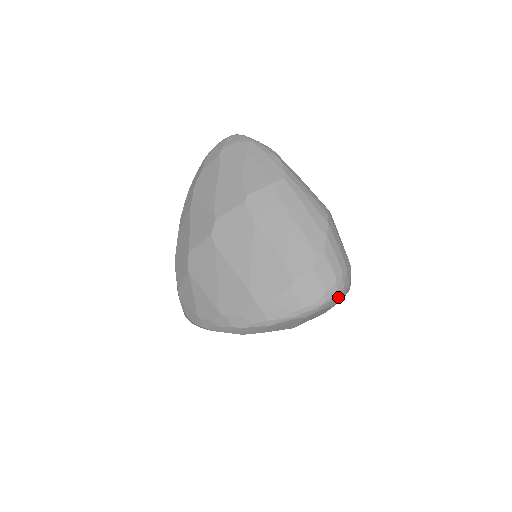
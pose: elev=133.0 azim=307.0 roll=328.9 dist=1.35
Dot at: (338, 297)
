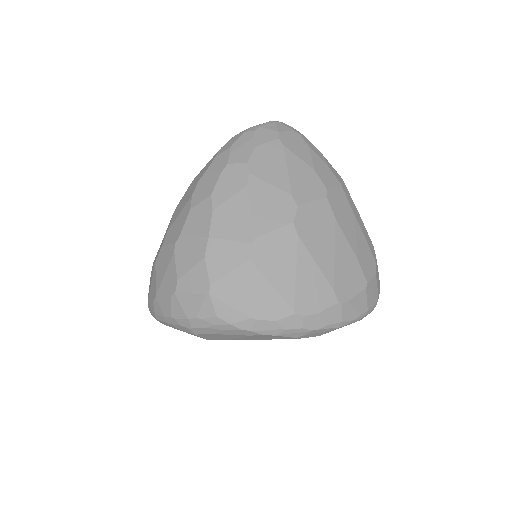
Dot at: occluded
